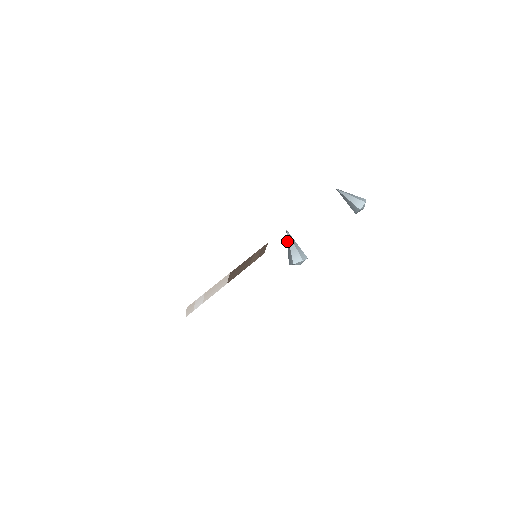
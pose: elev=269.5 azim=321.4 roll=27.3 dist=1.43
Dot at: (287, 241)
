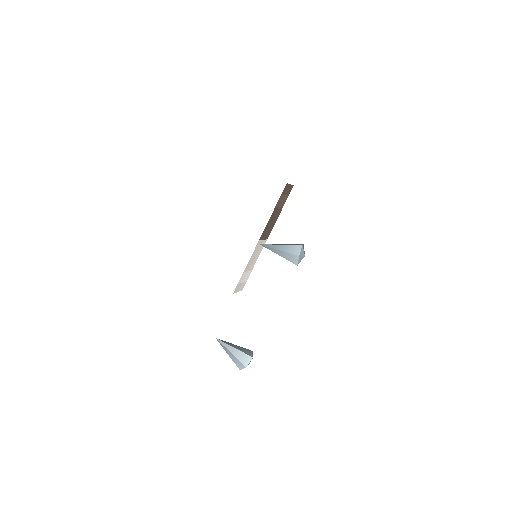
Dot at: (224, 347)
